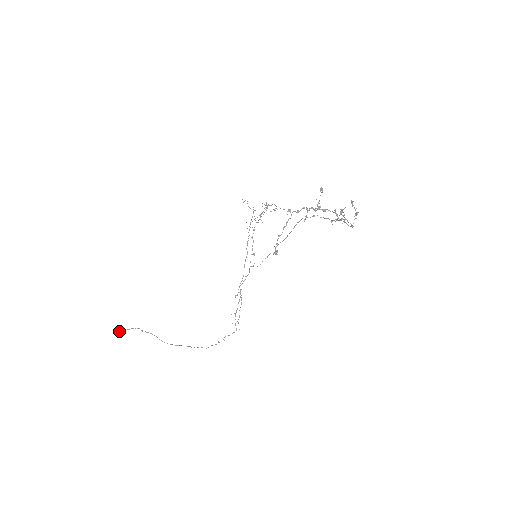
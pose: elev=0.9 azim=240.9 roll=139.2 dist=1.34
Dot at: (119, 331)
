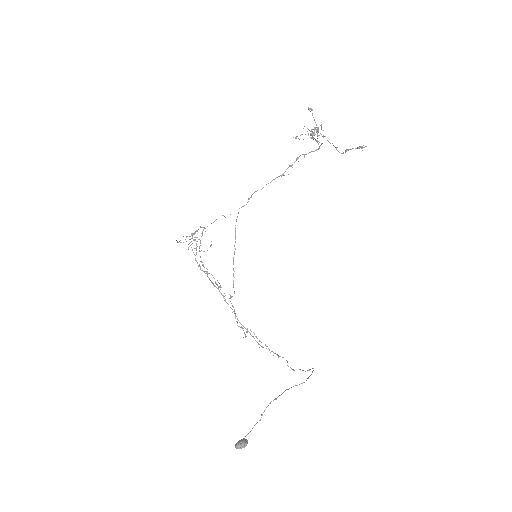
Dot at: (244, 447)
